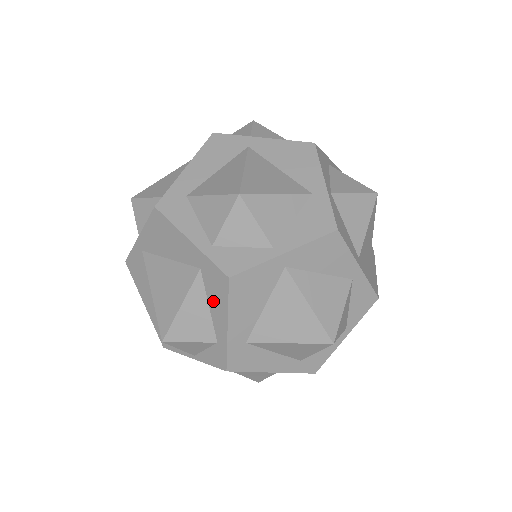
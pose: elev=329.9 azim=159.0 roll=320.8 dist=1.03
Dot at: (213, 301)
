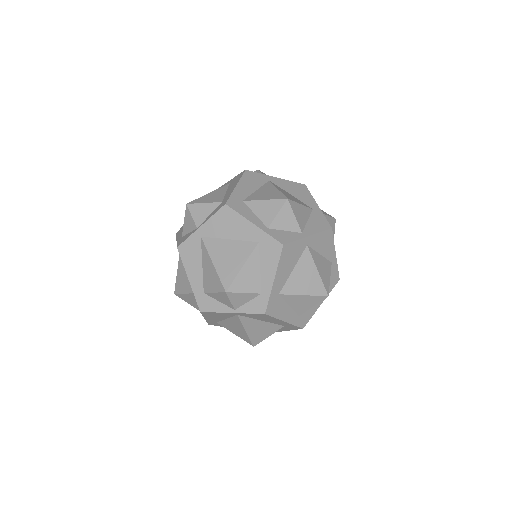
Dot at: (265, 263)
